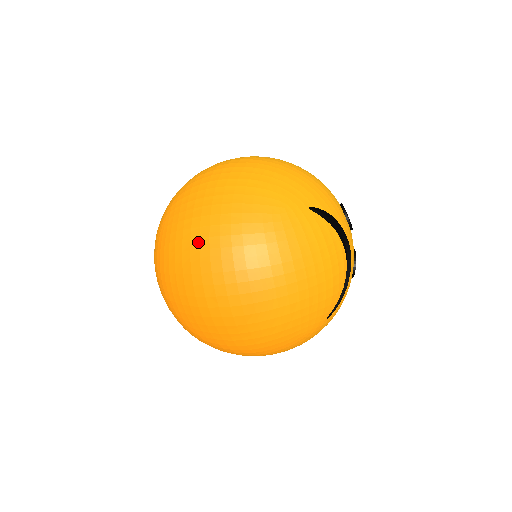
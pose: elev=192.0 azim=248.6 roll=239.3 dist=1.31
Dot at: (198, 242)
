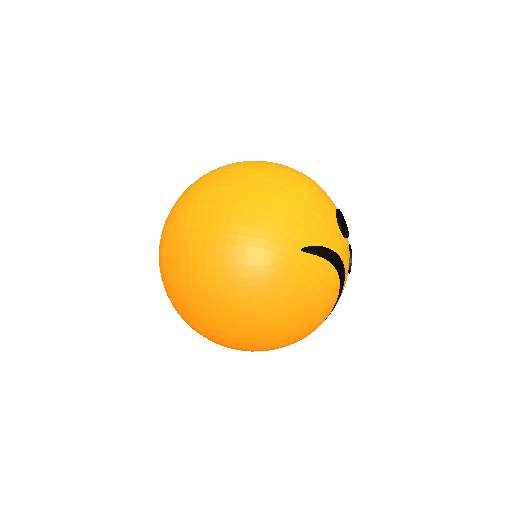
Dot at: (198, 289)
